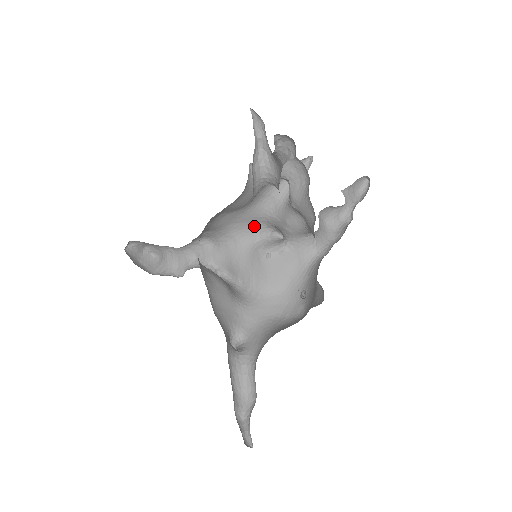
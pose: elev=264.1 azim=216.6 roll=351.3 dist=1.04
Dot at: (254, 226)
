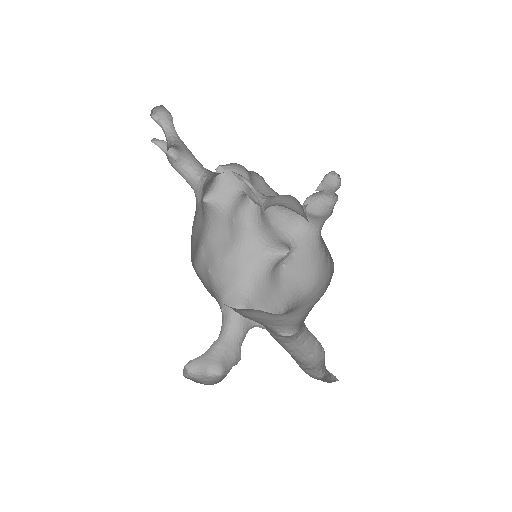
Dot at: (261, 260)
